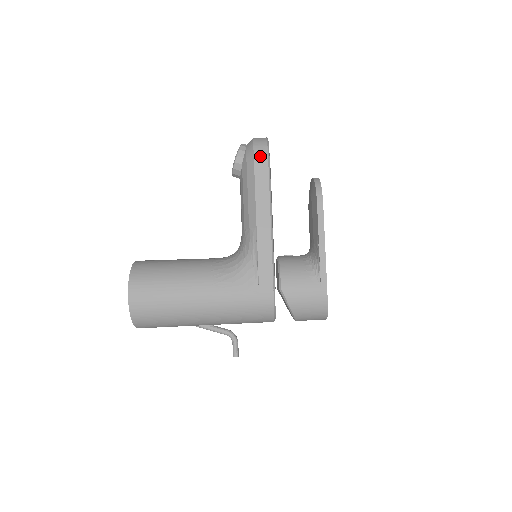
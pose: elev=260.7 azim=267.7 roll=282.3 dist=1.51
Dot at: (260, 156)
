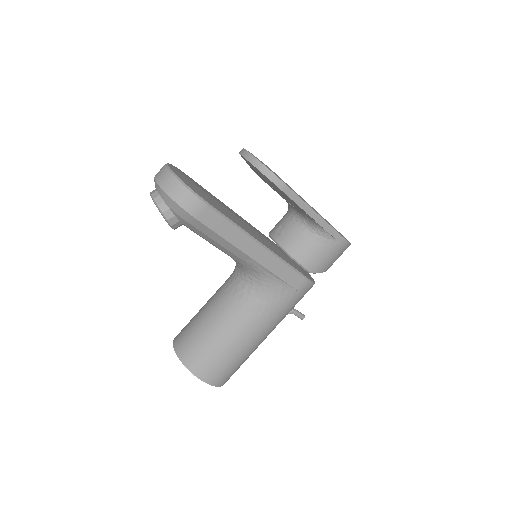
Dot at: (197, 210)
